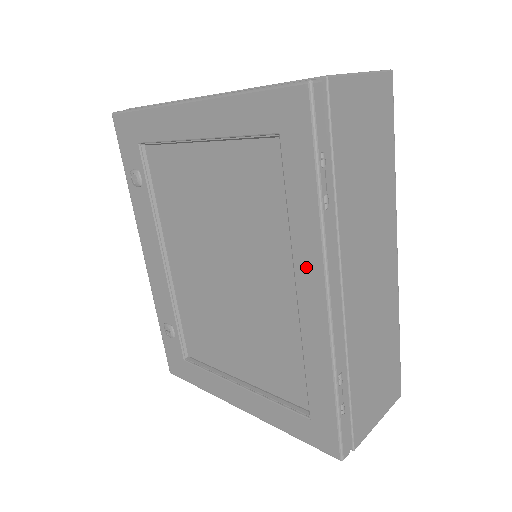
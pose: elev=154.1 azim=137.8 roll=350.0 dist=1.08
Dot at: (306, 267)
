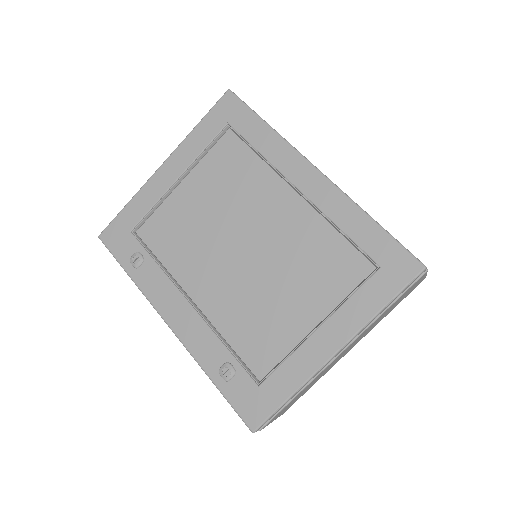
Dot at: (291, 167)
